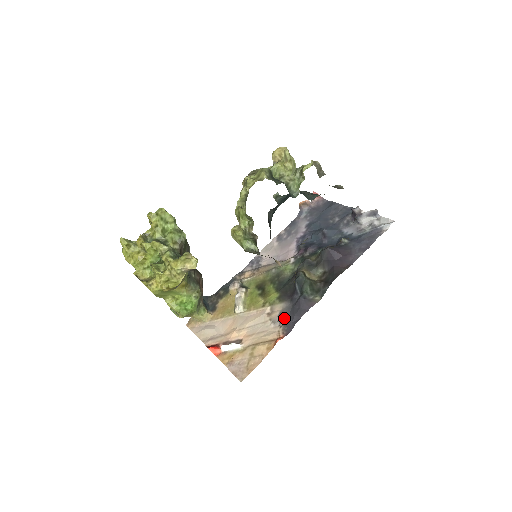
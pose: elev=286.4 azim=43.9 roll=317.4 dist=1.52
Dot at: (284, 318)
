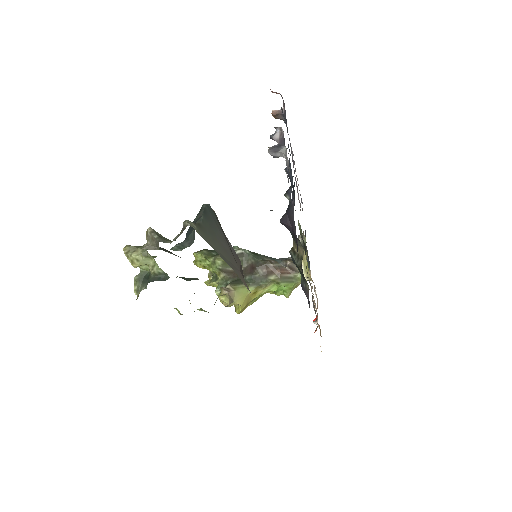
Dot at: (313, 302)
